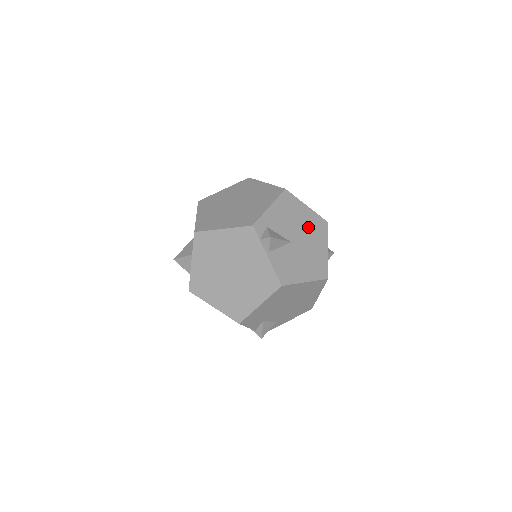
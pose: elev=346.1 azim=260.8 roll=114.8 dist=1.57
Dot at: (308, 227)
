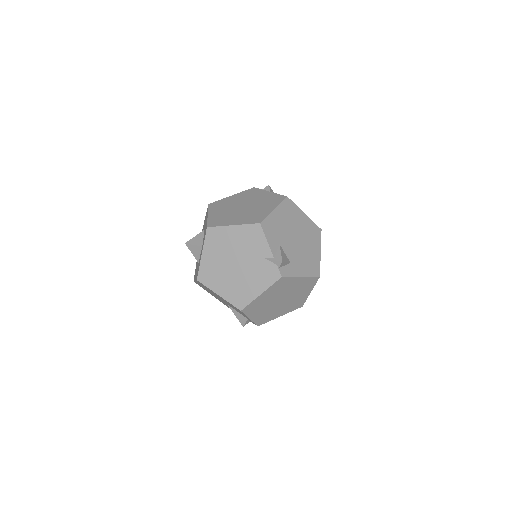
Dot at: occluded
